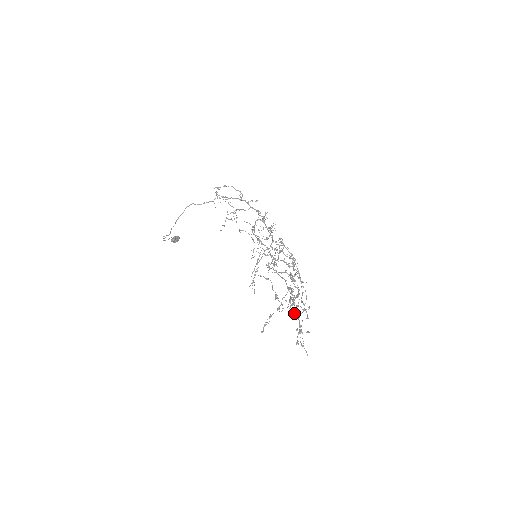
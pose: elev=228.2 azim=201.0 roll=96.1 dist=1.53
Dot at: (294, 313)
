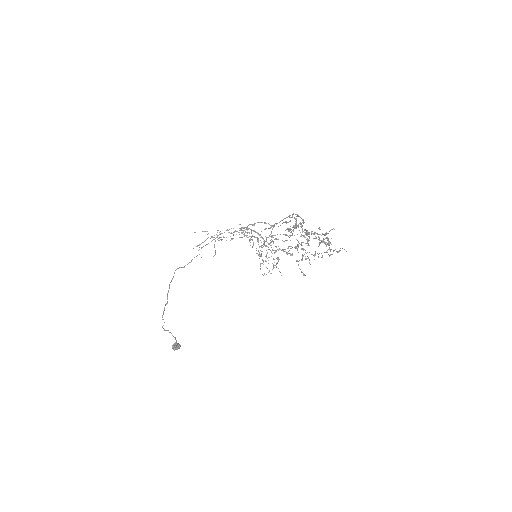
Dot at: (312, 233)
